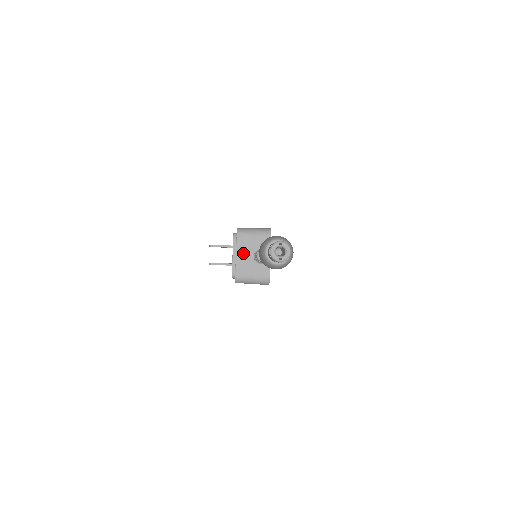
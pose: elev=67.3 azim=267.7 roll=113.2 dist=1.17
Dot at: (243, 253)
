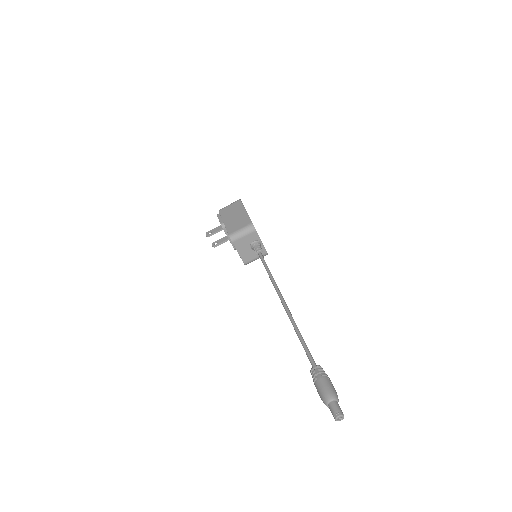
Dot at: (242, 250)
